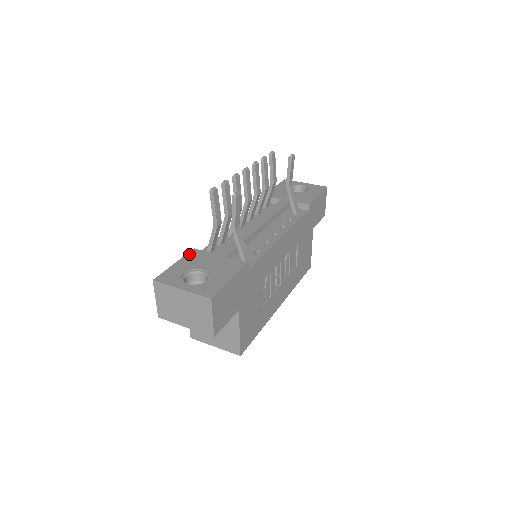
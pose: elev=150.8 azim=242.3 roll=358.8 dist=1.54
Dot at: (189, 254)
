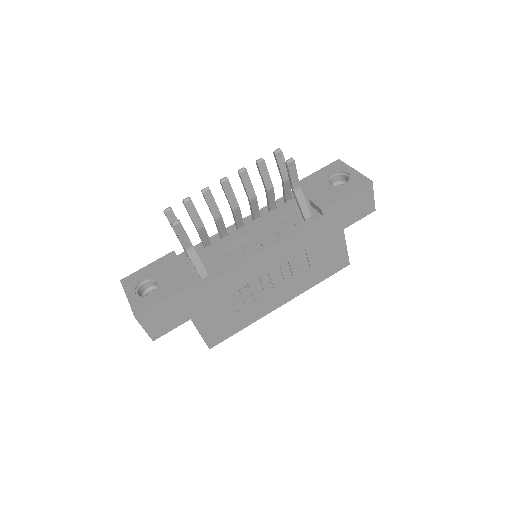
Dot at: (164, 257)
